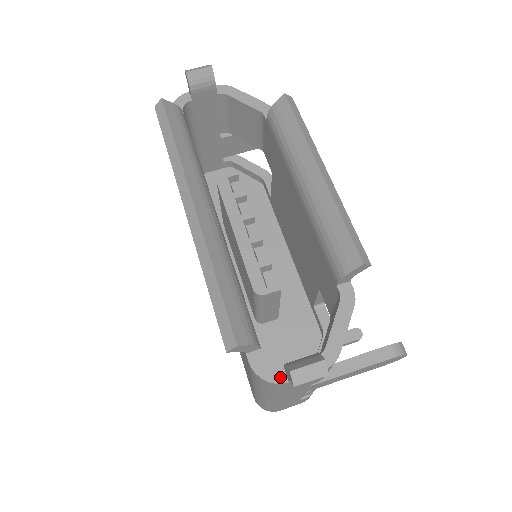
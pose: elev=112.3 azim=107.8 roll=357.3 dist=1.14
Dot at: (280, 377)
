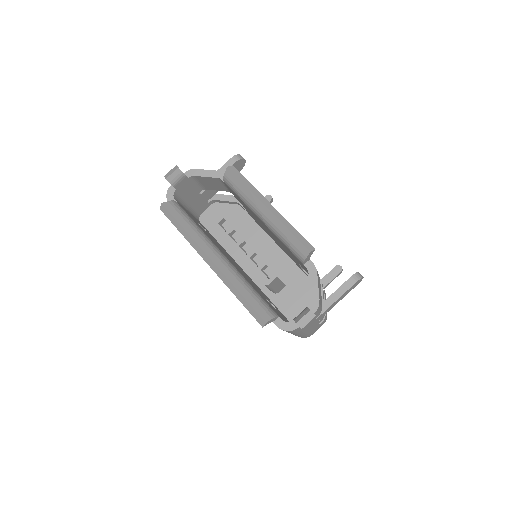
Dot at: (295, 326)
